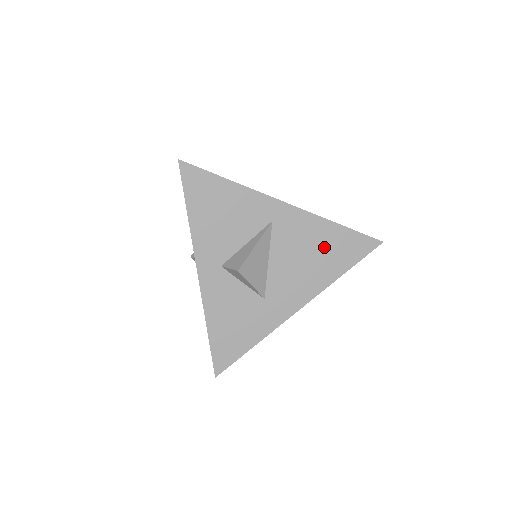
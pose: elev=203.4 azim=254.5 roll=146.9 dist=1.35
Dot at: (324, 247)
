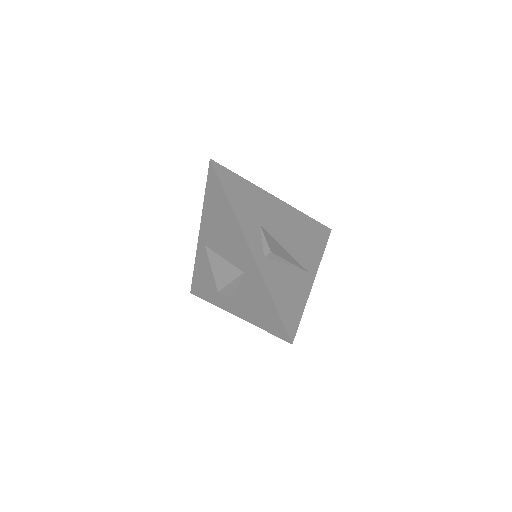
Dot at: occluded
